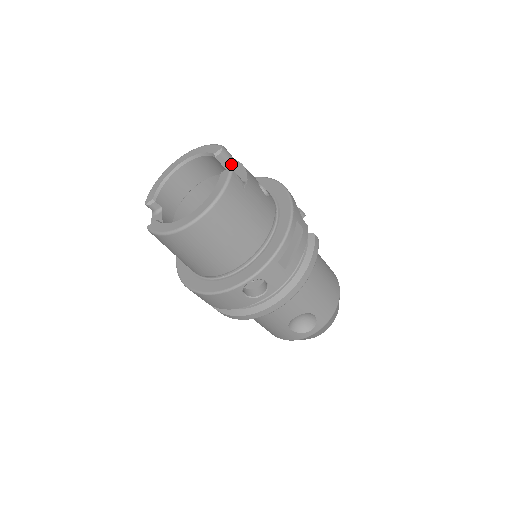
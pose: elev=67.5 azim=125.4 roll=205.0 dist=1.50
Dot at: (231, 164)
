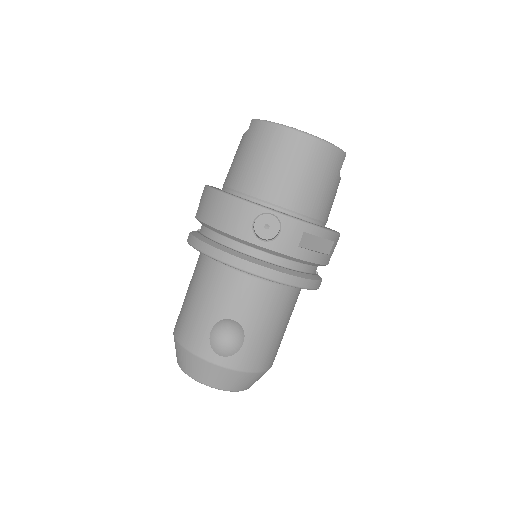
Dot at: occluded
